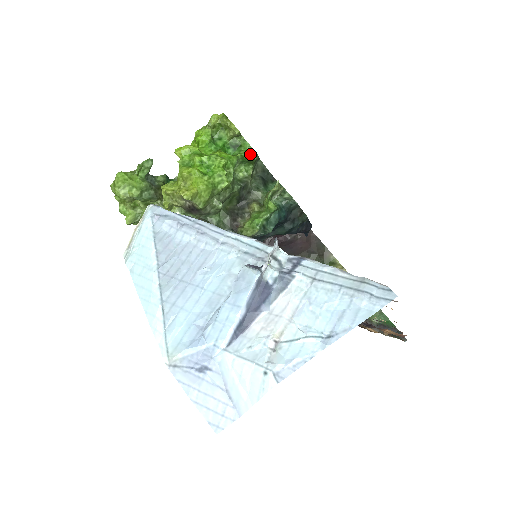
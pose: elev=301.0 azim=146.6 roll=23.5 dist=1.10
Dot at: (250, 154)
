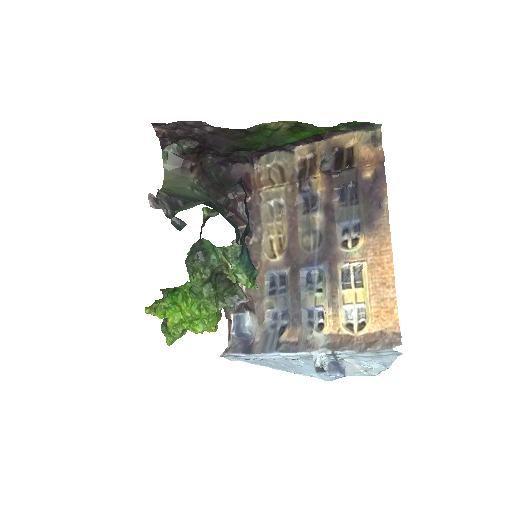
Dot at: (190, 287)
